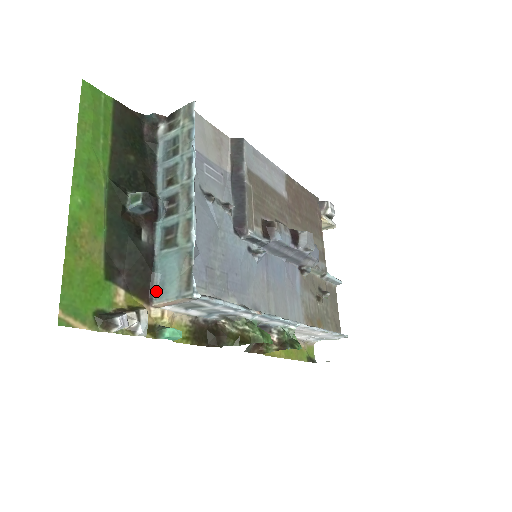
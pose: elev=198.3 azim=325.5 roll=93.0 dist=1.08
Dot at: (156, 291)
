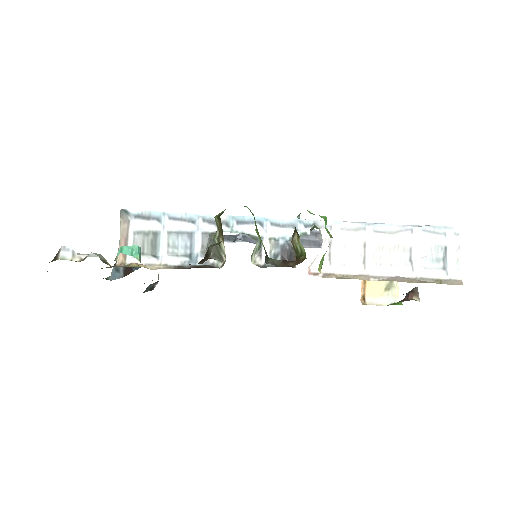
Dot at: occluded
